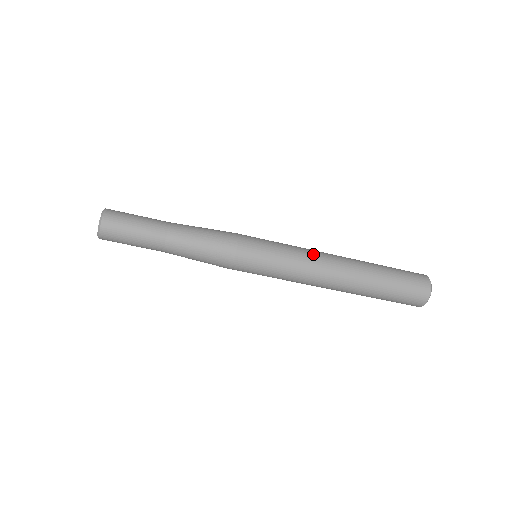
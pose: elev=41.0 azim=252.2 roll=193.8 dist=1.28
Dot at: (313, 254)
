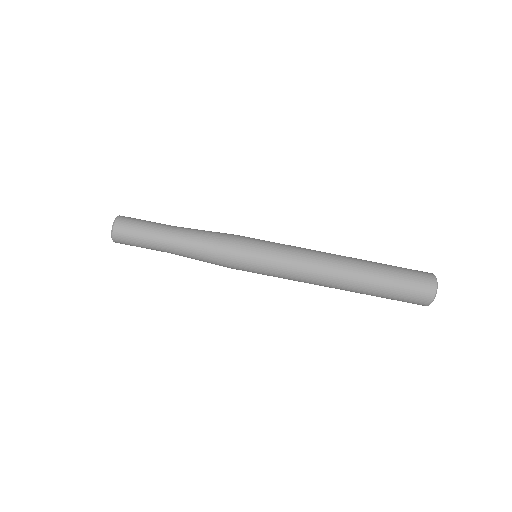
Dot at: (310, 251)
